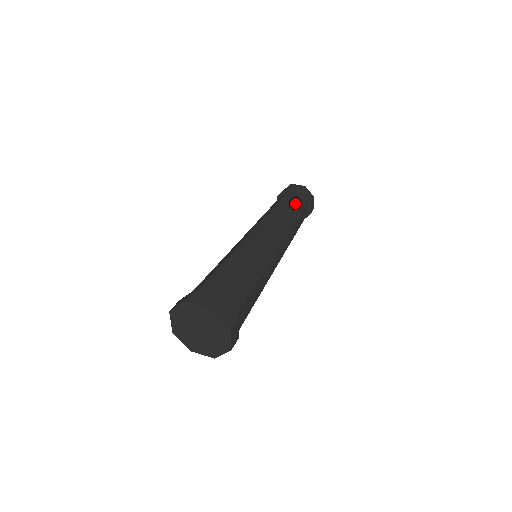
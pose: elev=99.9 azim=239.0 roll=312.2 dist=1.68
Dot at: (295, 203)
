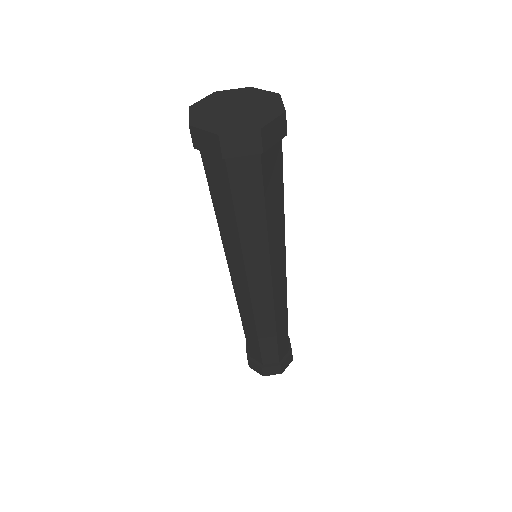
Dot at: occluded
